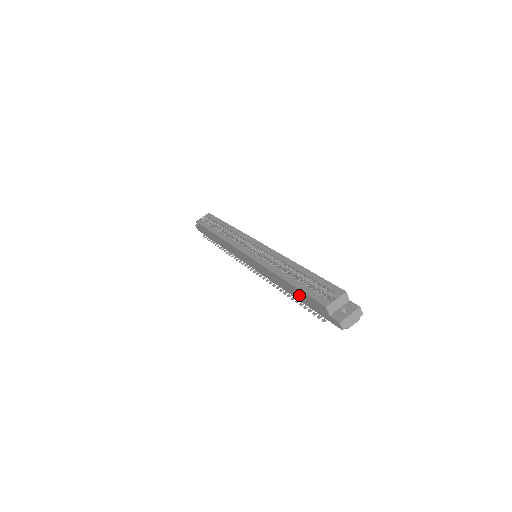
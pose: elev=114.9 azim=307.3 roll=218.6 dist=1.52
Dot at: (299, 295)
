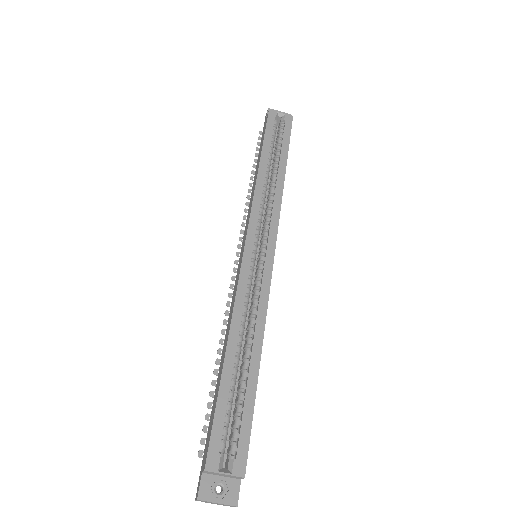
Dot at: (217, 391)
